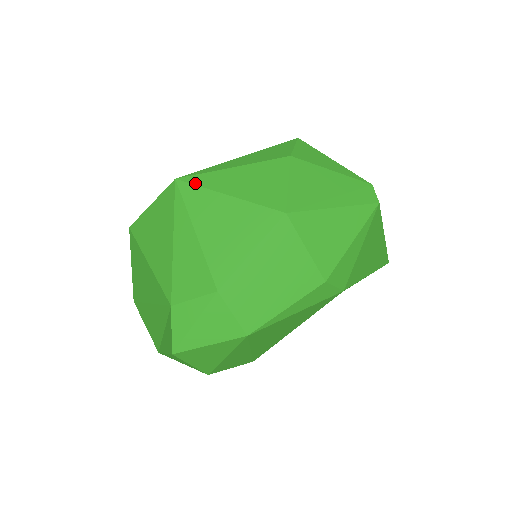
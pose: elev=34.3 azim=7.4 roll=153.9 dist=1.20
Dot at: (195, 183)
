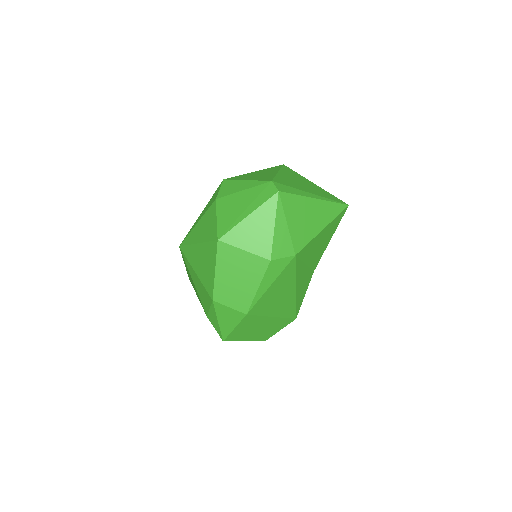
Dot at: (186, 244)
